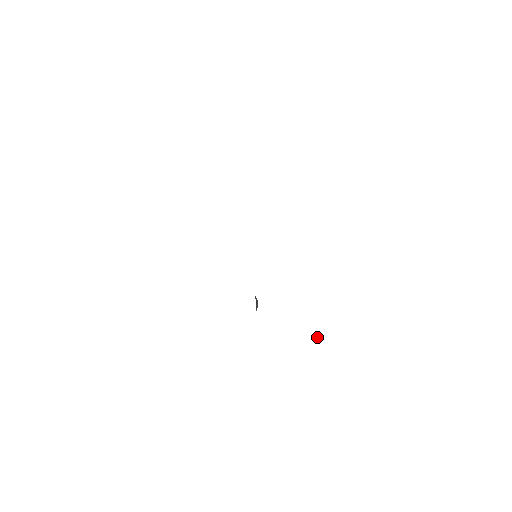
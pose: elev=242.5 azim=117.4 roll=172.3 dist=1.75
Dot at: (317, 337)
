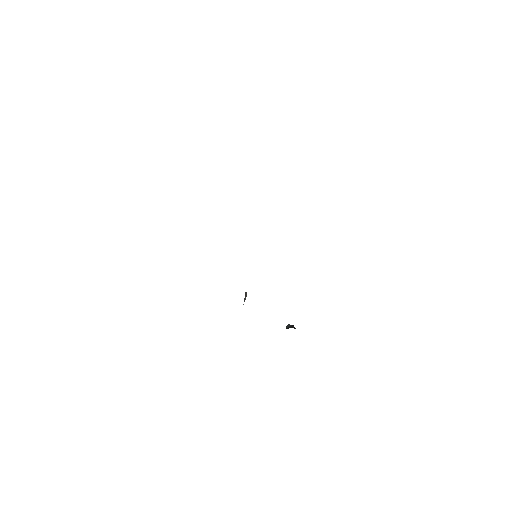
Dot at: (289, 325)
